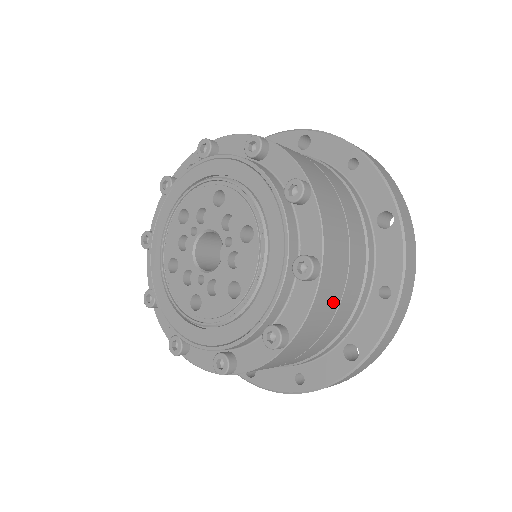
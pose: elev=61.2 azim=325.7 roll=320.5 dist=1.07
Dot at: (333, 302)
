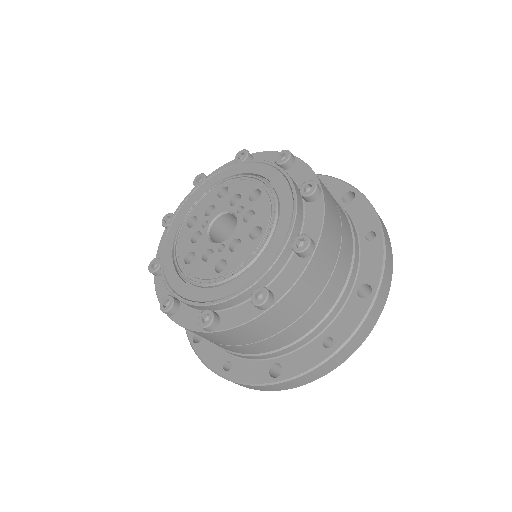
Dot at: (337, 226)
